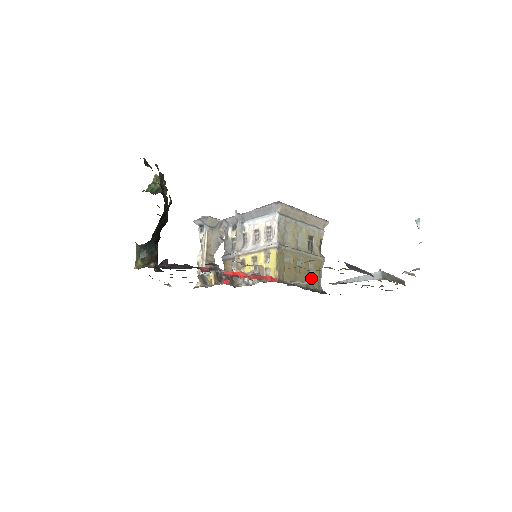
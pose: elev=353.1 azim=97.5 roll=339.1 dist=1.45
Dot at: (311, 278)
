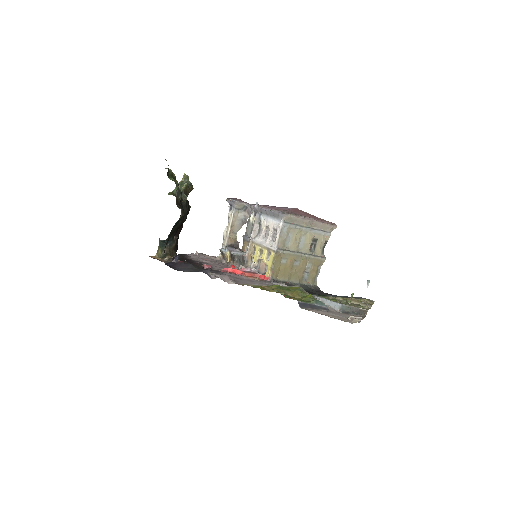
Dot at: (307, 275)
